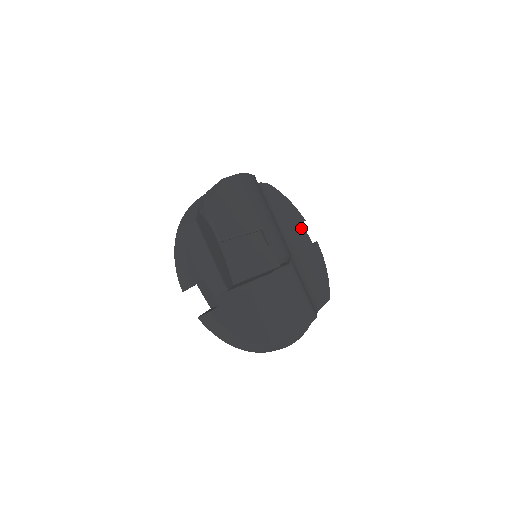
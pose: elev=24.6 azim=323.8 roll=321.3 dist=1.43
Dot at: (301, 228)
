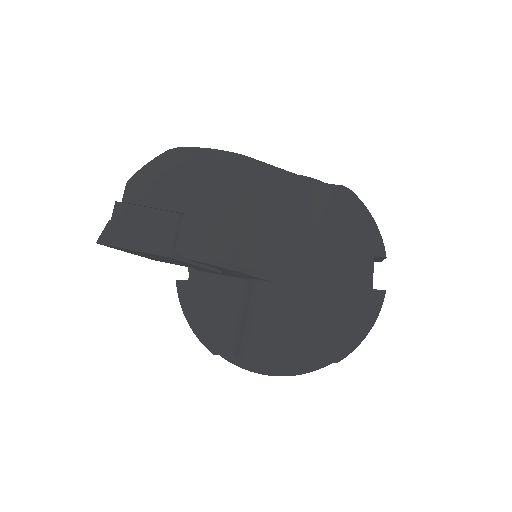
Dot at: (366, 262)
